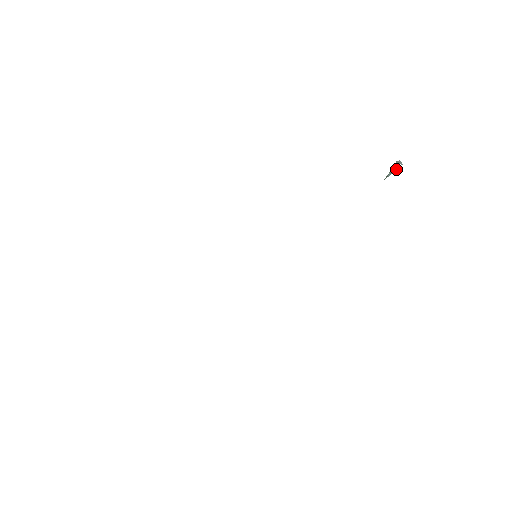
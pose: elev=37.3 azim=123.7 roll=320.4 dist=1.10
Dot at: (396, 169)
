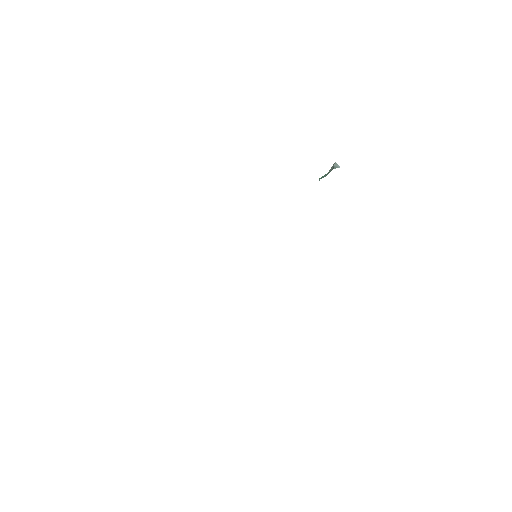
Dot at: occluded
